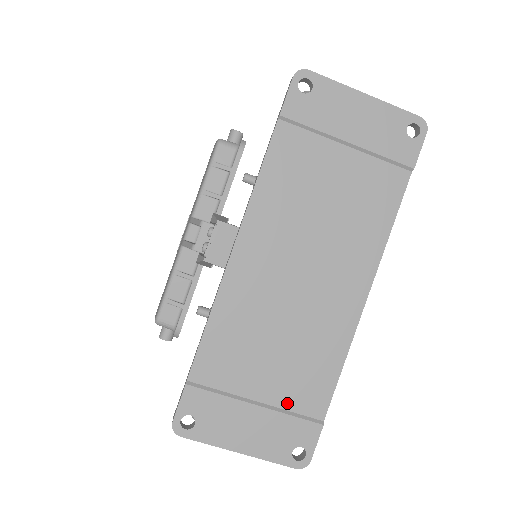
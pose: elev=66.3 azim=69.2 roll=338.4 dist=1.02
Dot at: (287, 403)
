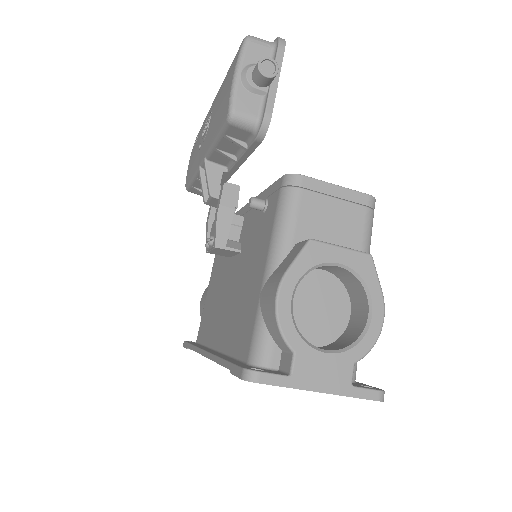
Dot at: occluded
